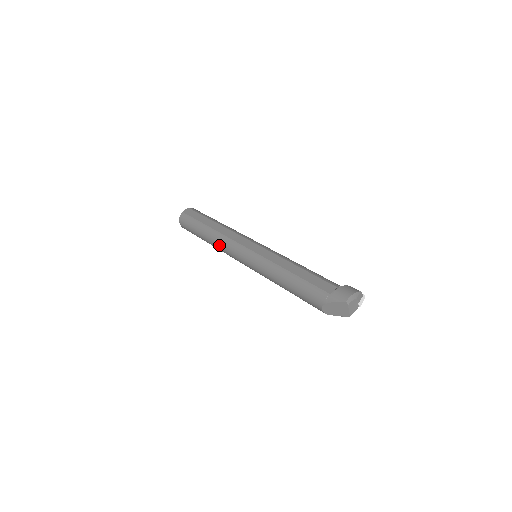
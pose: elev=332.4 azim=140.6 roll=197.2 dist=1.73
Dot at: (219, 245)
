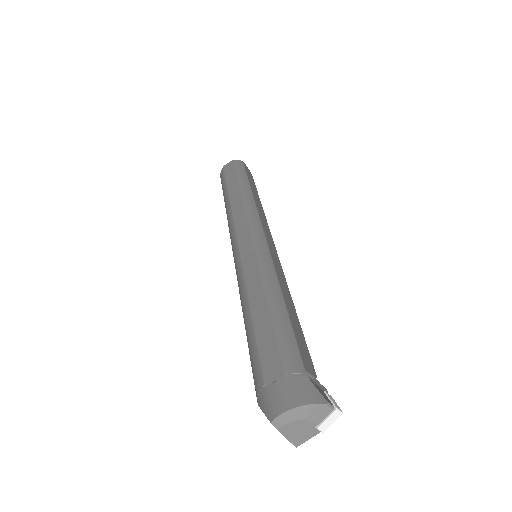
Dot at: occluded
